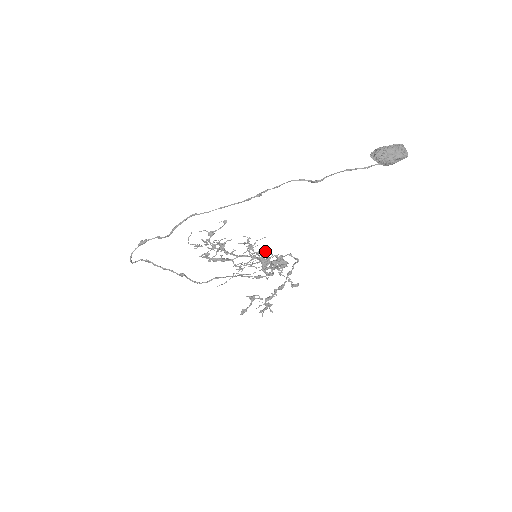
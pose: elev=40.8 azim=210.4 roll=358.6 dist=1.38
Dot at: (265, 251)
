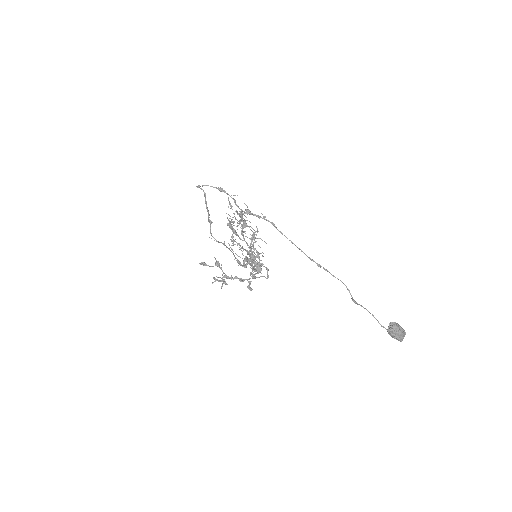
Dot at: occluded
